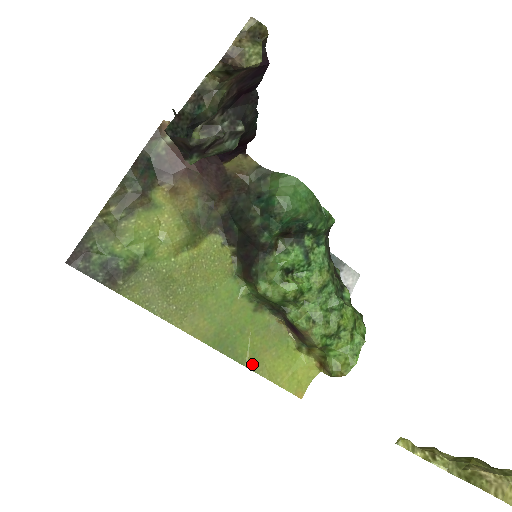
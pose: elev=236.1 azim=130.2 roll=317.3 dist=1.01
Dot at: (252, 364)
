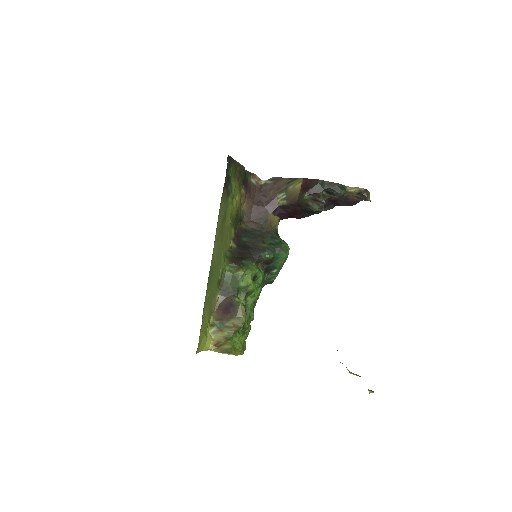
Dot at: (206, 302)
